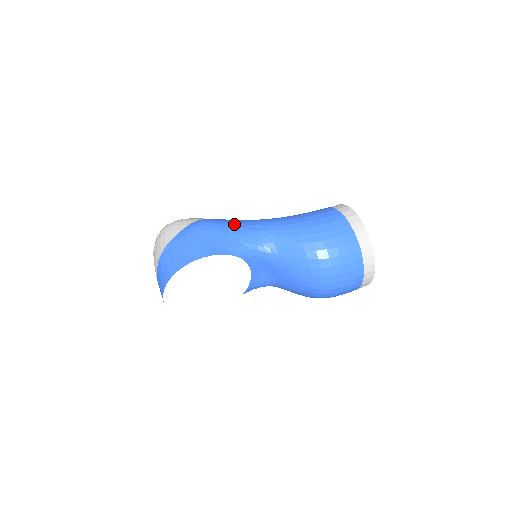
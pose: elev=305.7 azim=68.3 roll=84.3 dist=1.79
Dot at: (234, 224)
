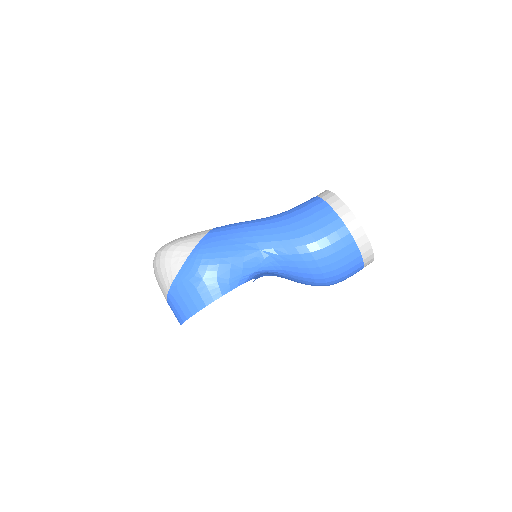
Dot at: (233, 247)
